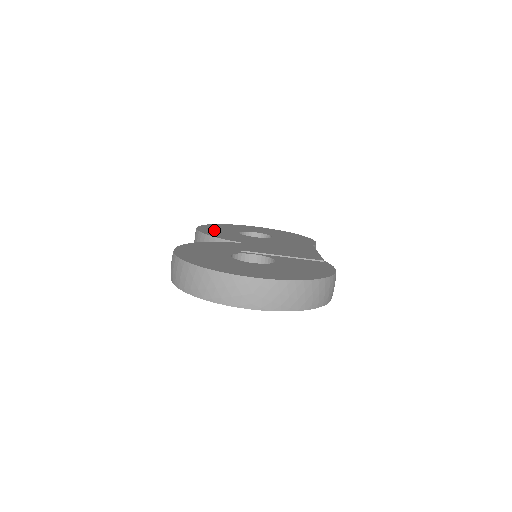
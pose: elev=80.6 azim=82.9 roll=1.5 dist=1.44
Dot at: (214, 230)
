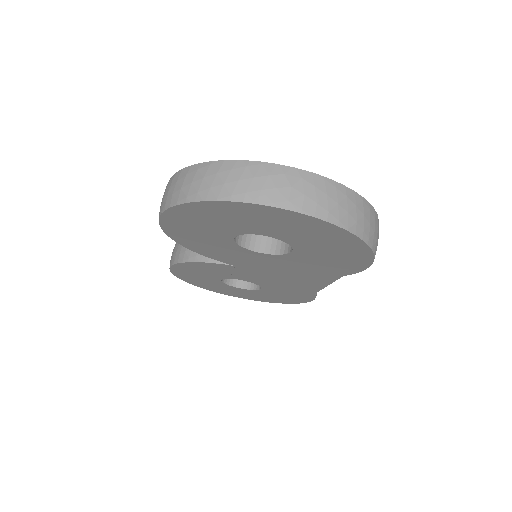
Dot at: occluded
